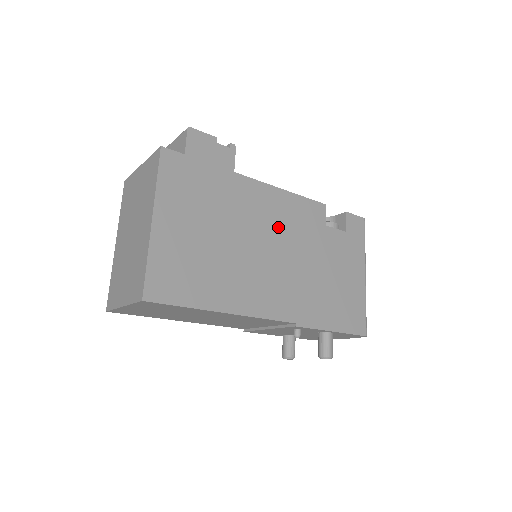
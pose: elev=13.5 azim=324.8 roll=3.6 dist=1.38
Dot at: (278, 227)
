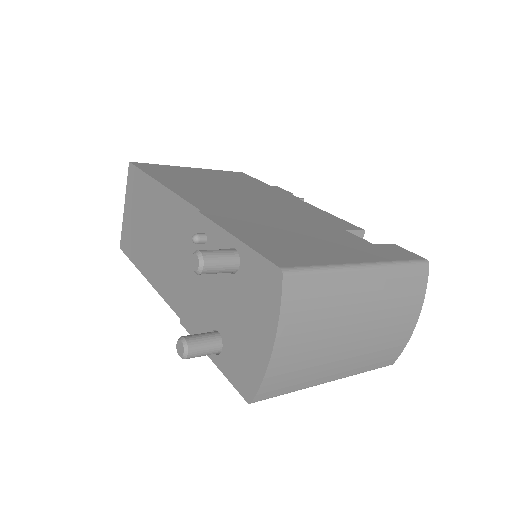
Dot at: (280, 205)
